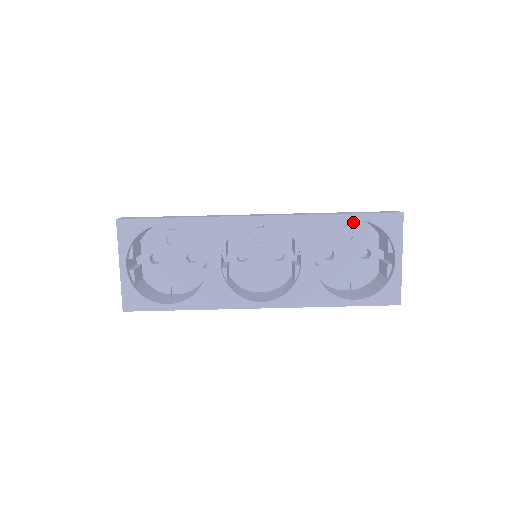
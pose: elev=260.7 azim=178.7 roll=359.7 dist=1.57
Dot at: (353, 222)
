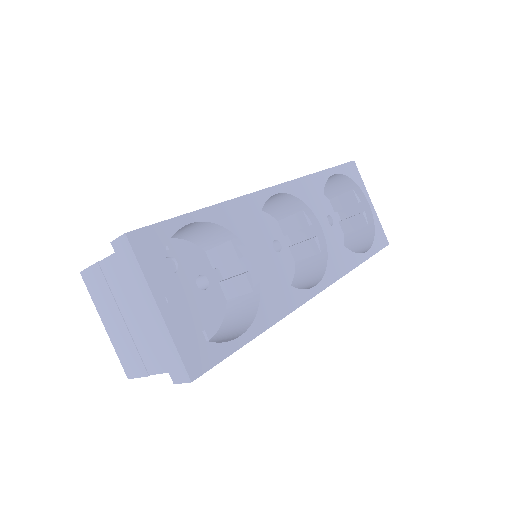
Dot at: occluded
